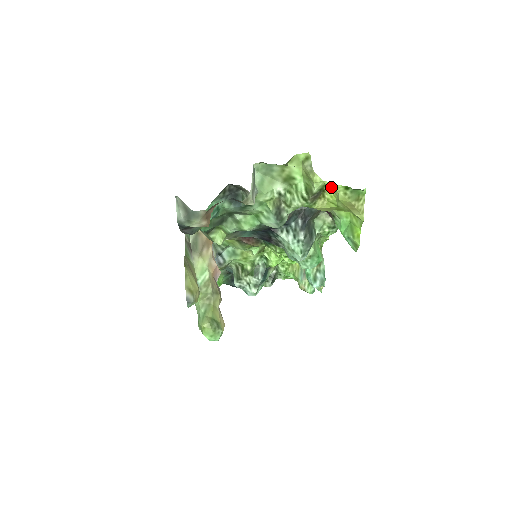
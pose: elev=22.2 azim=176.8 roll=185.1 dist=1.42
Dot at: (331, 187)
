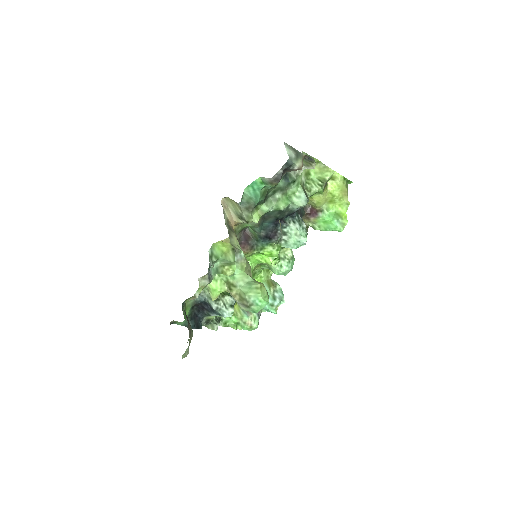
Dot at: (337, 177)
